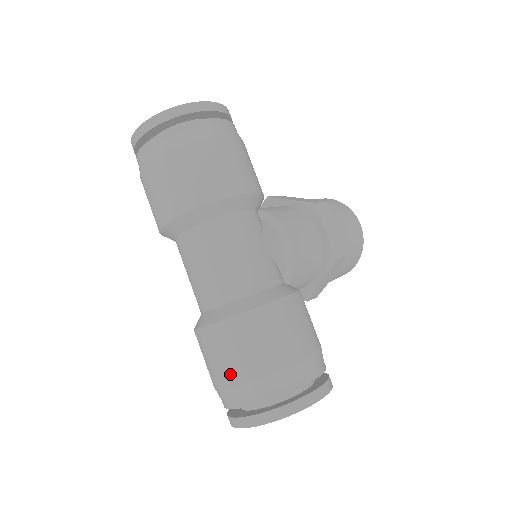
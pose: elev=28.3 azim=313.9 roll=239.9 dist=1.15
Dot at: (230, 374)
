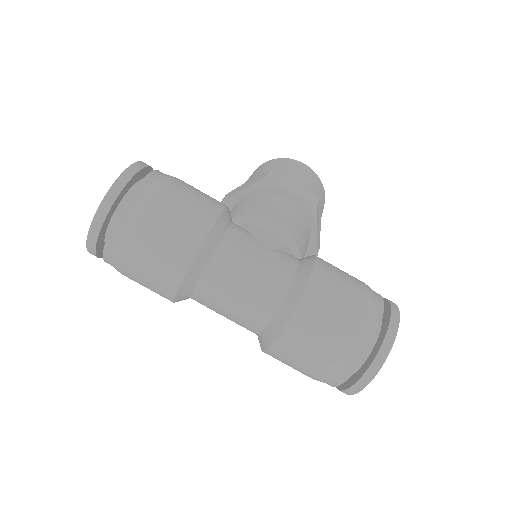
Dot at: (322, 361)
